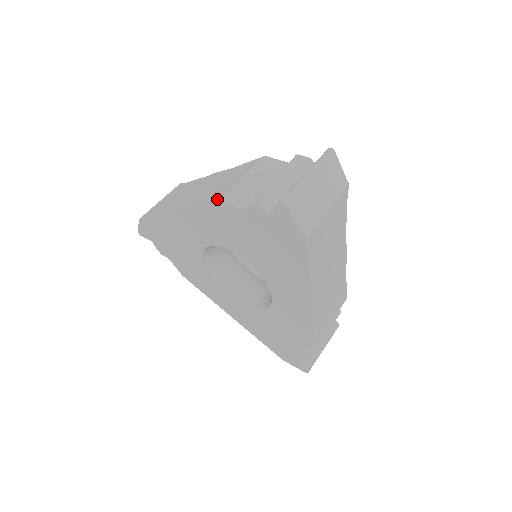
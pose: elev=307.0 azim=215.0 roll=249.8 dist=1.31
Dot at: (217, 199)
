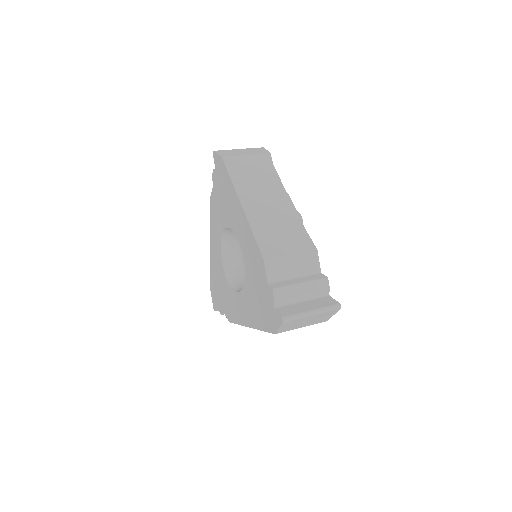
Dot at: occluded
